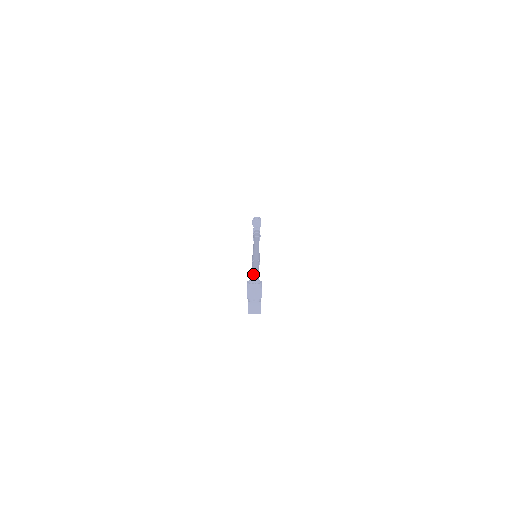
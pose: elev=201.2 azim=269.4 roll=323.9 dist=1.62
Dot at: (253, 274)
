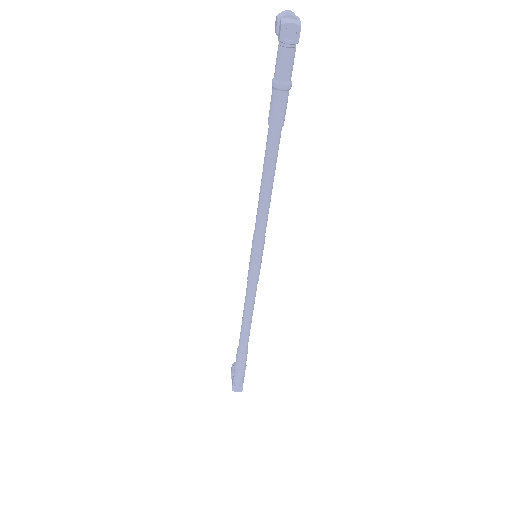
Dot at: occluded
